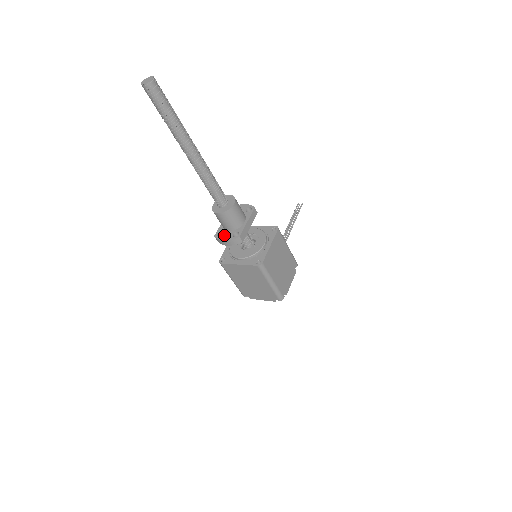
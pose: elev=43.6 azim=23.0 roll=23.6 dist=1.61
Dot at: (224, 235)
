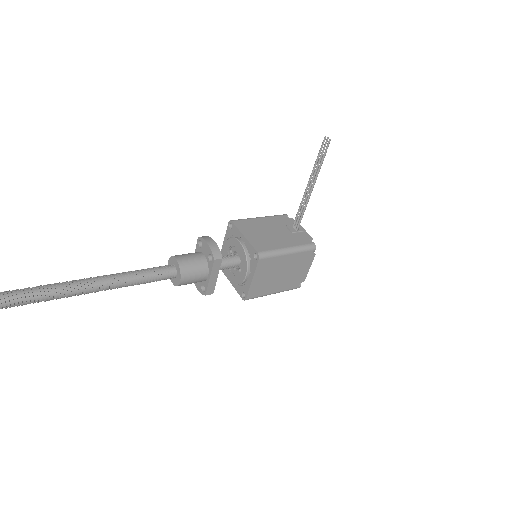
Dot at: occluded
